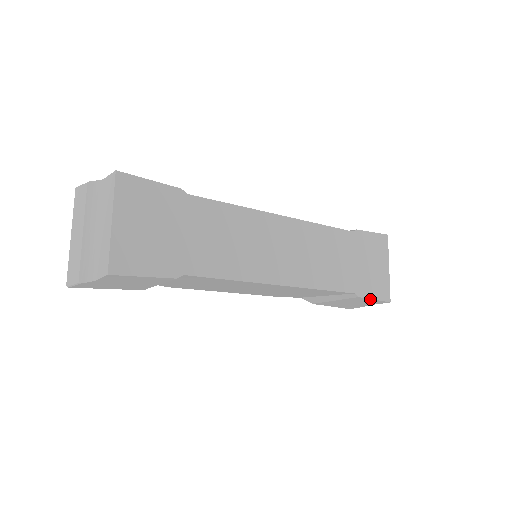
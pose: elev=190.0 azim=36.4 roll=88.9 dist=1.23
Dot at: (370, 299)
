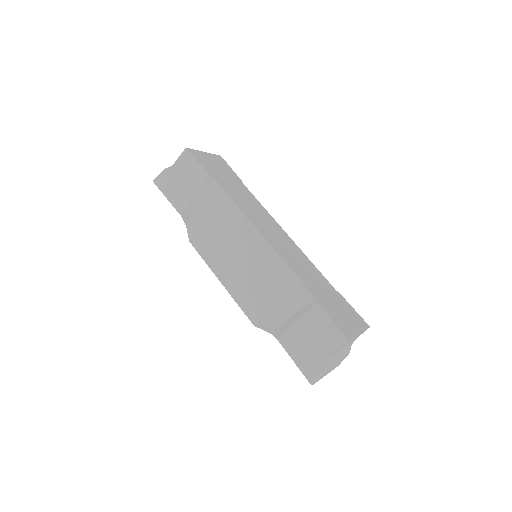
Dot at: (328, 318)
